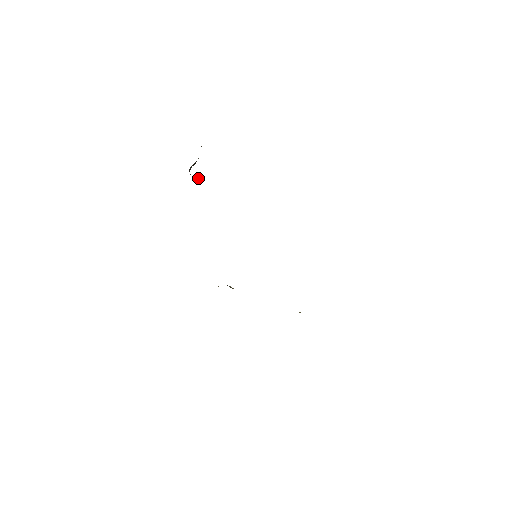
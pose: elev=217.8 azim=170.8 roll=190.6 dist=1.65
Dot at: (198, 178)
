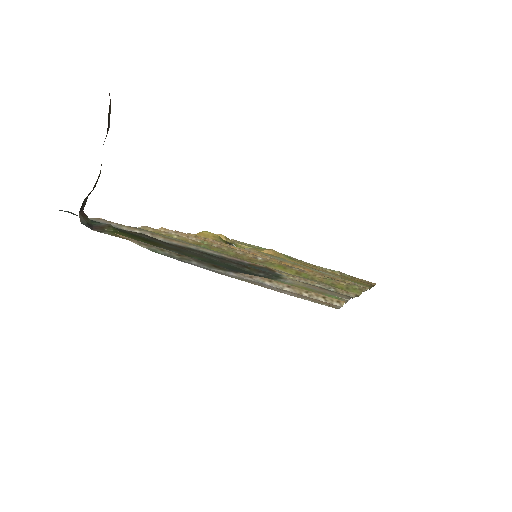
Dot at: (100, 229)
